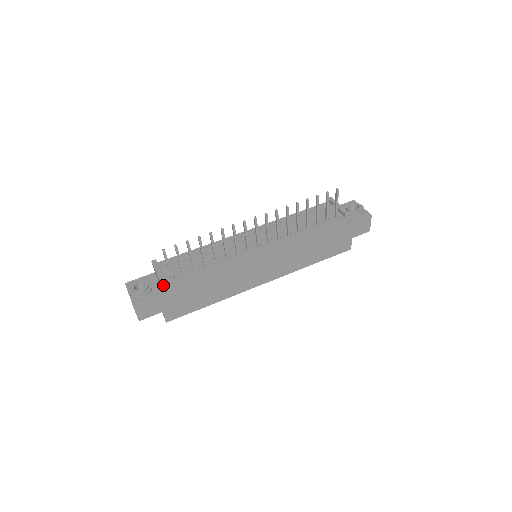
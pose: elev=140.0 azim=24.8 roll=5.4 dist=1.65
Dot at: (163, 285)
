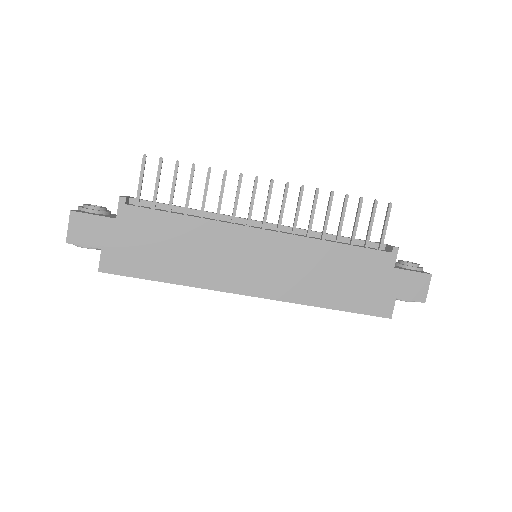
Dot at: (121, 203)
